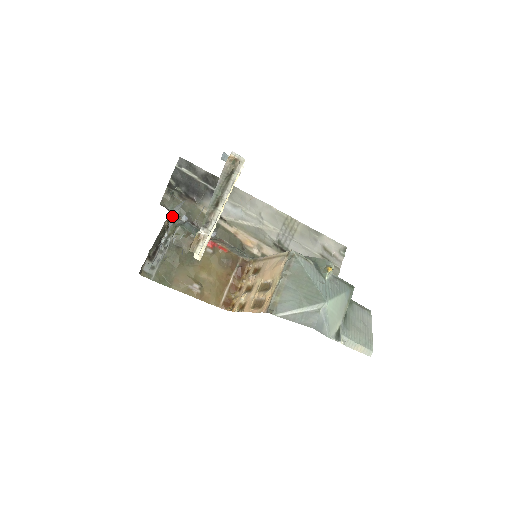
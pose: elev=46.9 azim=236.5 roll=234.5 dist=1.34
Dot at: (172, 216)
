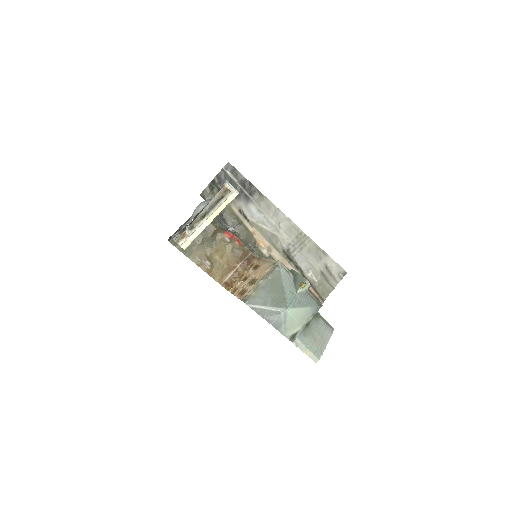
Dot at: (198, 208)
